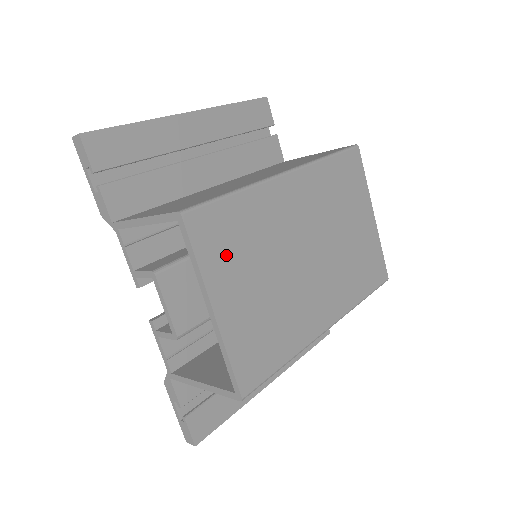
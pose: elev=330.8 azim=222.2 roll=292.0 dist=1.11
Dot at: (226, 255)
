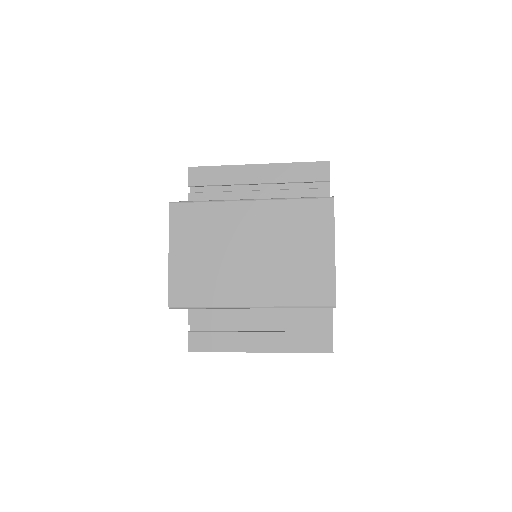
Dot at: (187, 231)
